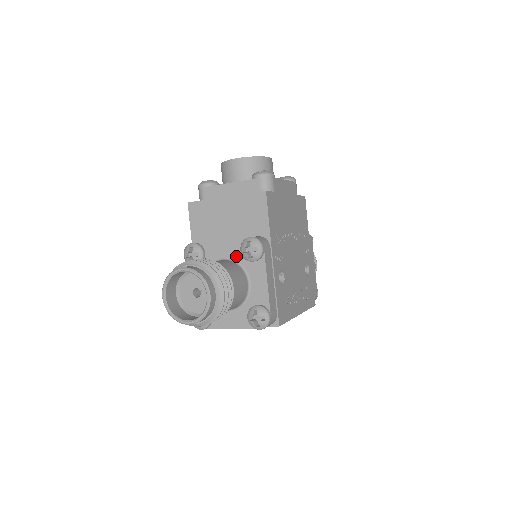
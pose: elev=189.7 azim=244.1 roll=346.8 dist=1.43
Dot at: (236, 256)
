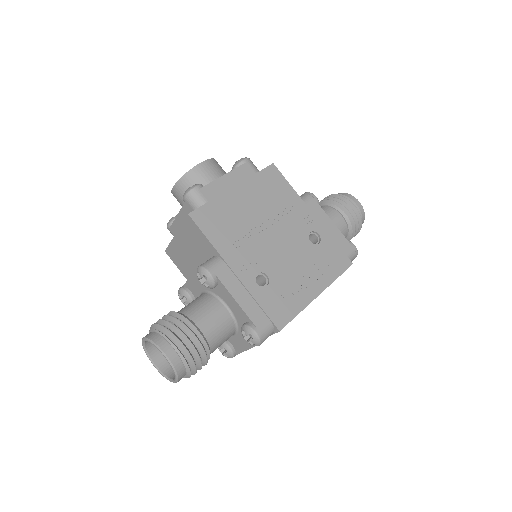
Dot at: (205, 287)
